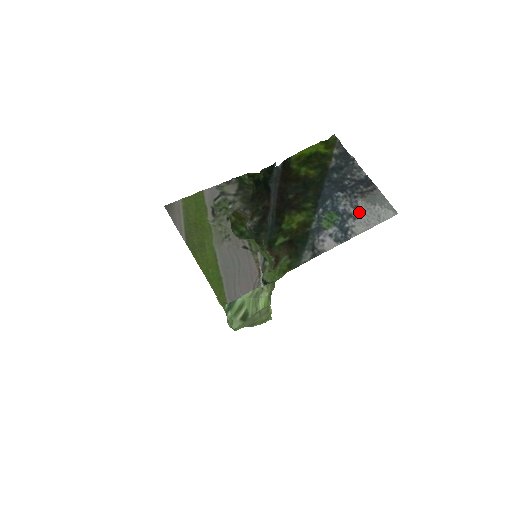
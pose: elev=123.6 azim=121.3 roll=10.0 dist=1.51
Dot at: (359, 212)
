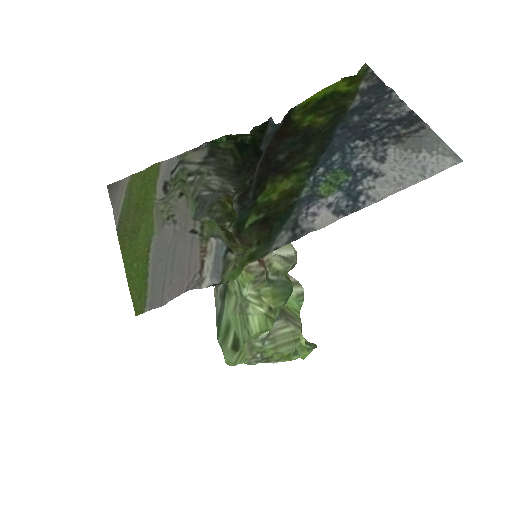
Dot at: (386, 165)
